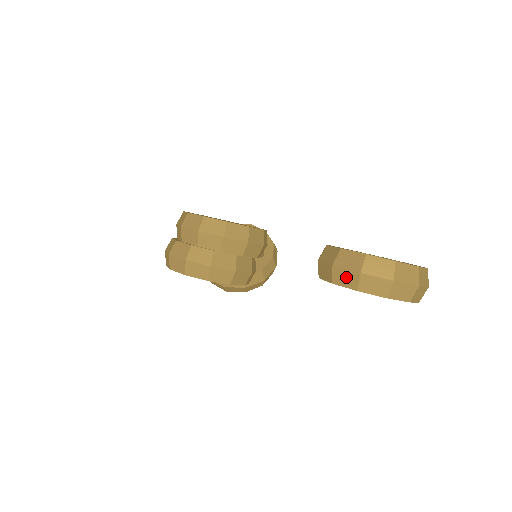
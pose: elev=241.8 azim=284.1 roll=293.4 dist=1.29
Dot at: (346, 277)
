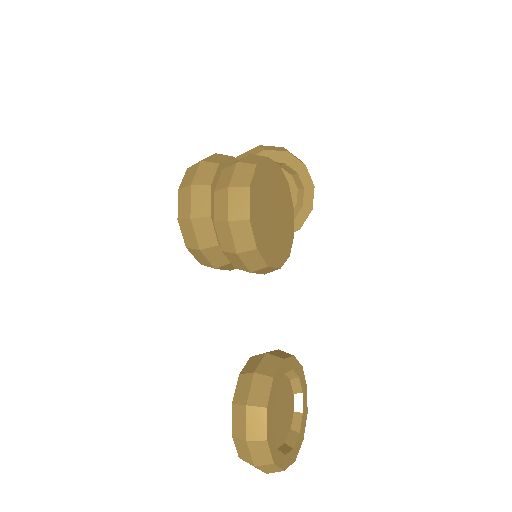
Dot at: (240, 422)
